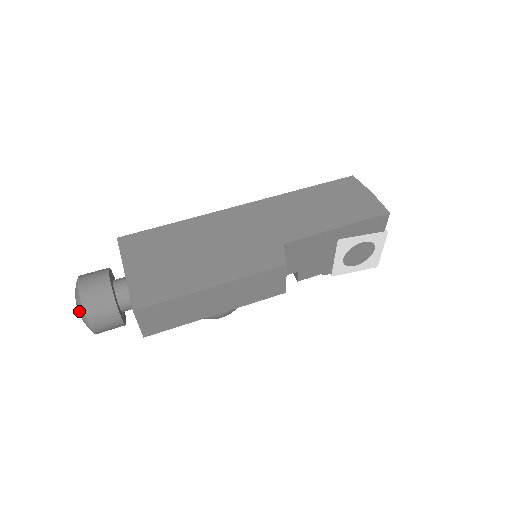
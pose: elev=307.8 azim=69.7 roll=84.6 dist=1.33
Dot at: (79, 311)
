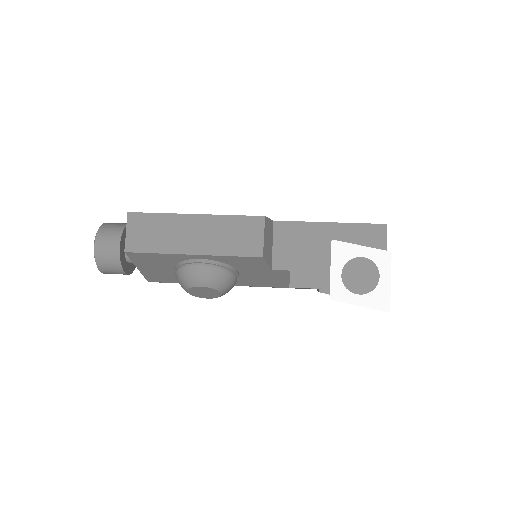
Dot at: occluded
